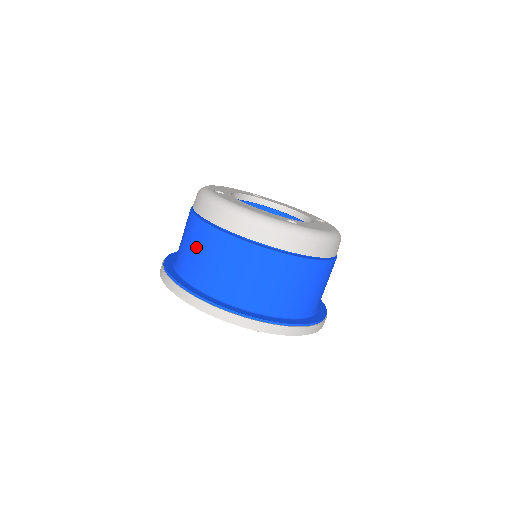
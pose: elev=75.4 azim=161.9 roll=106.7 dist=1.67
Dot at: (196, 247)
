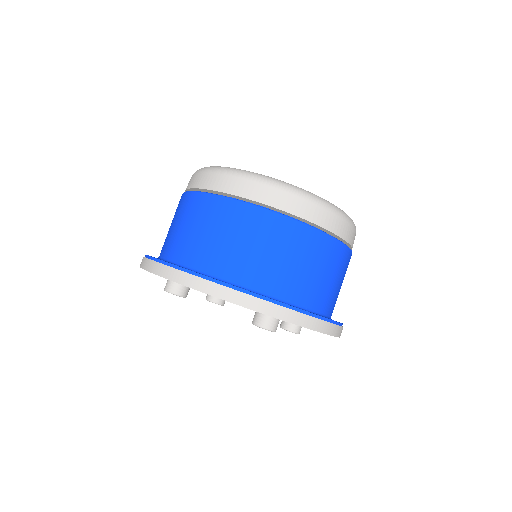
Dot at: (194, 223)
